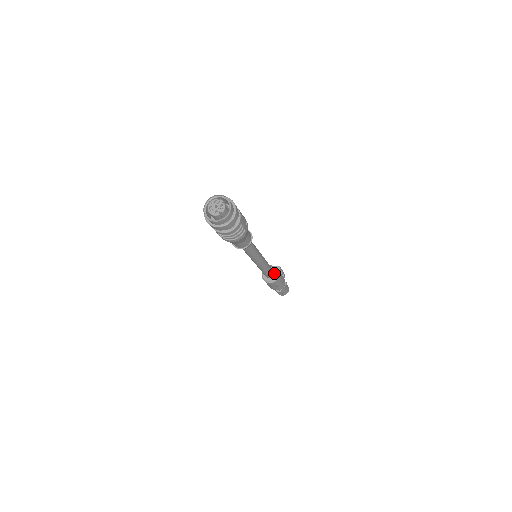
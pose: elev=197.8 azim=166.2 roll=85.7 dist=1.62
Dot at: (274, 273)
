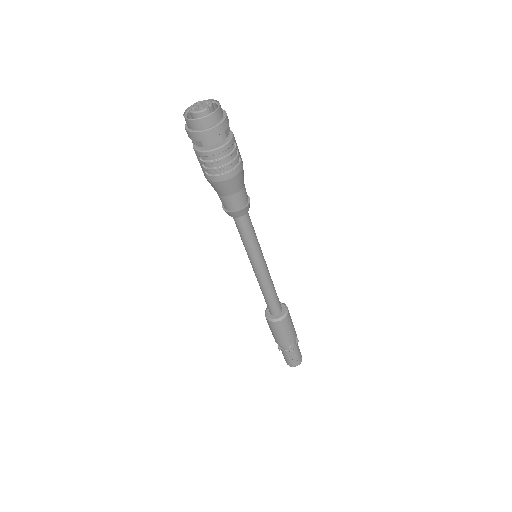
Dot at: (281, 307)
